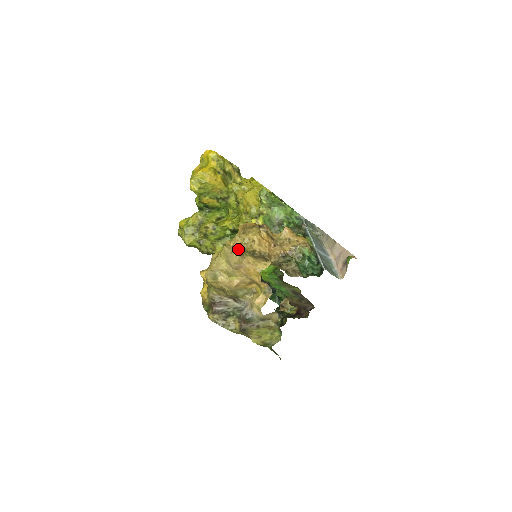
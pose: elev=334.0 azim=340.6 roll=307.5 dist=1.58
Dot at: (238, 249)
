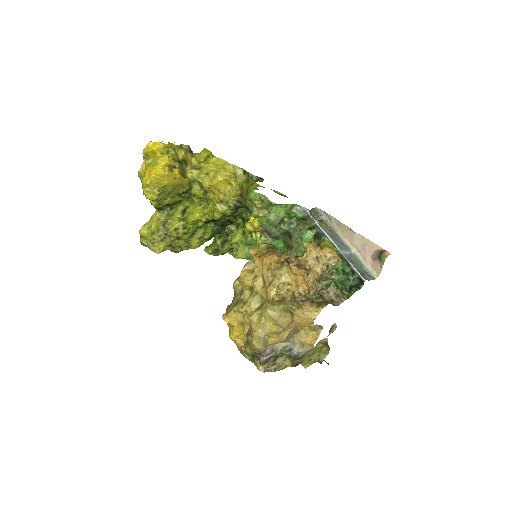
Dot at: (284, 308)
